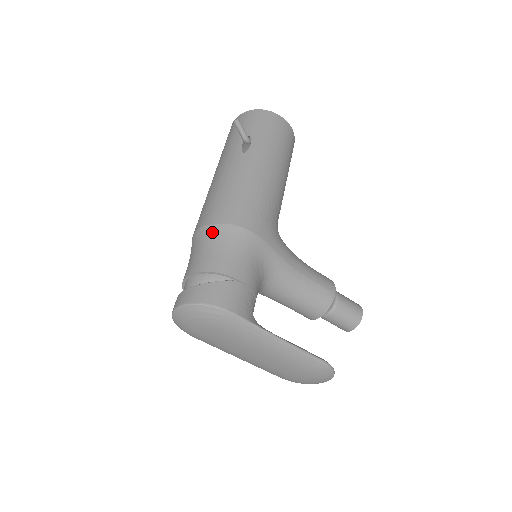
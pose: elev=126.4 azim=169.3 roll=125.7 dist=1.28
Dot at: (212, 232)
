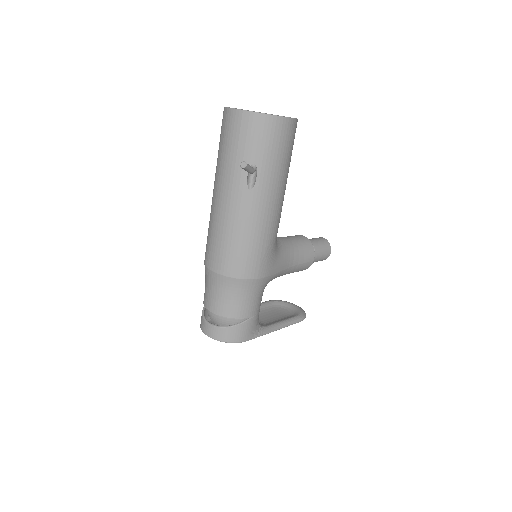
Dot at: (228, 284)
